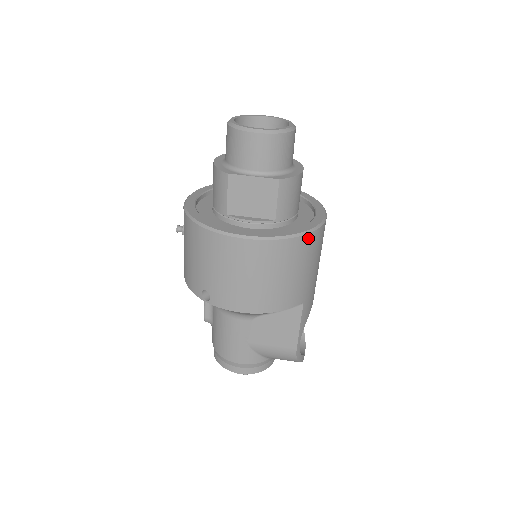
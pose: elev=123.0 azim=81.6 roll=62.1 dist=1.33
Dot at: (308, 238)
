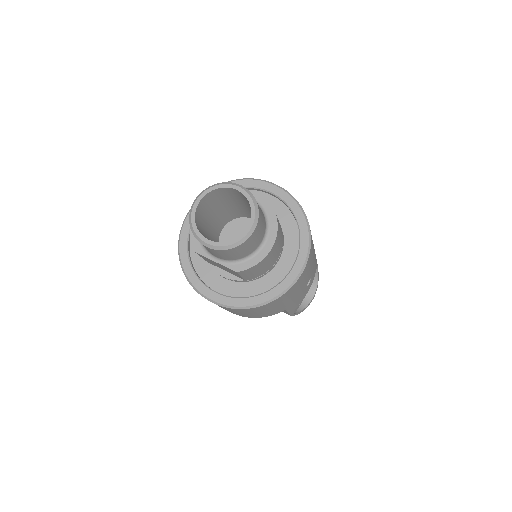
Dot at: (270, 303)
